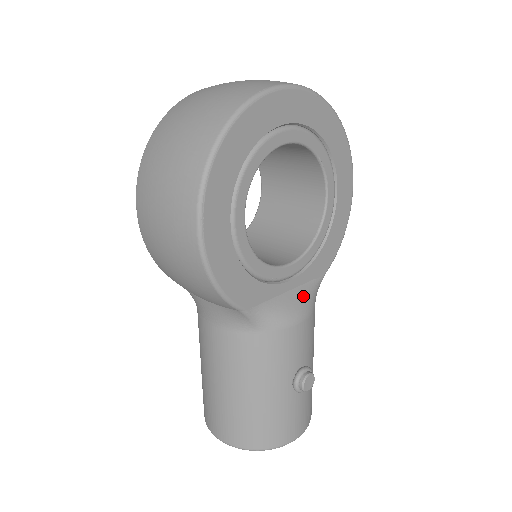
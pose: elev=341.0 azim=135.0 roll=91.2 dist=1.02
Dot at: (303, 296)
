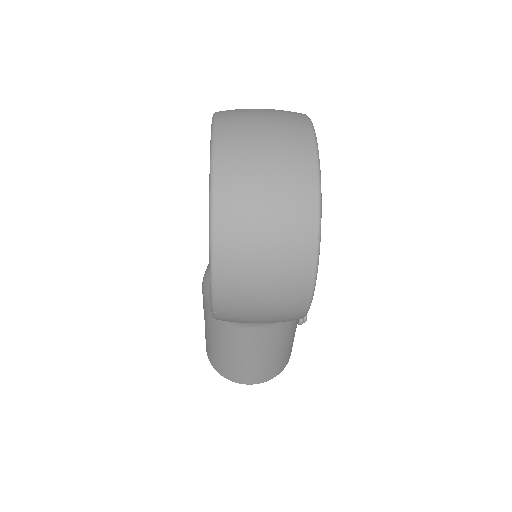
Dot at: occluded
